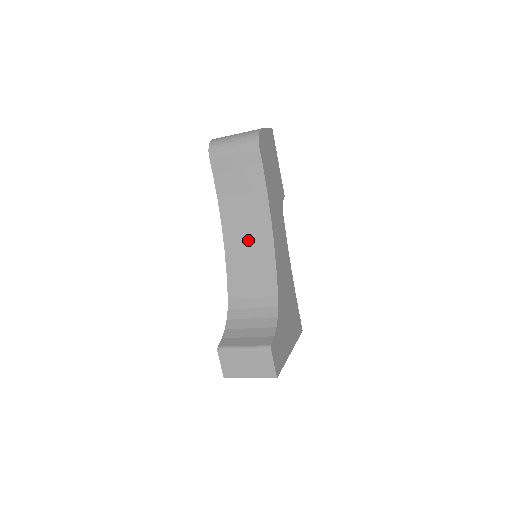
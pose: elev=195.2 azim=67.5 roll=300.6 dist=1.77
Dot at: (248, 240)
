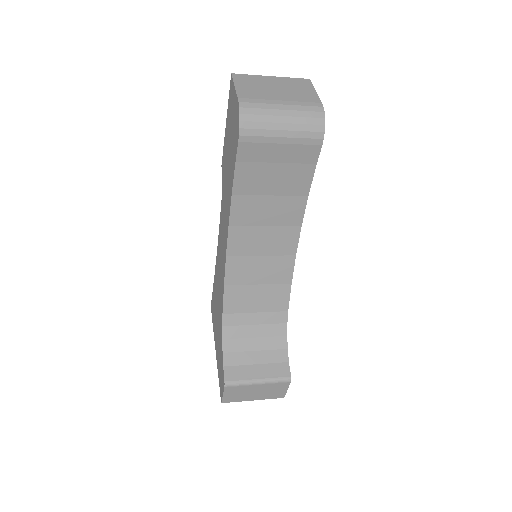
Dot at: (263, 250)
